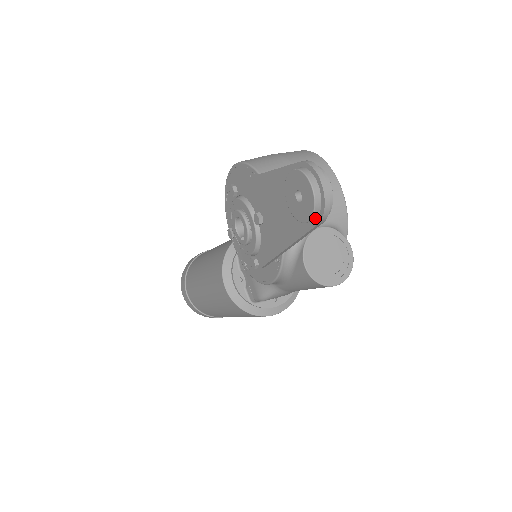
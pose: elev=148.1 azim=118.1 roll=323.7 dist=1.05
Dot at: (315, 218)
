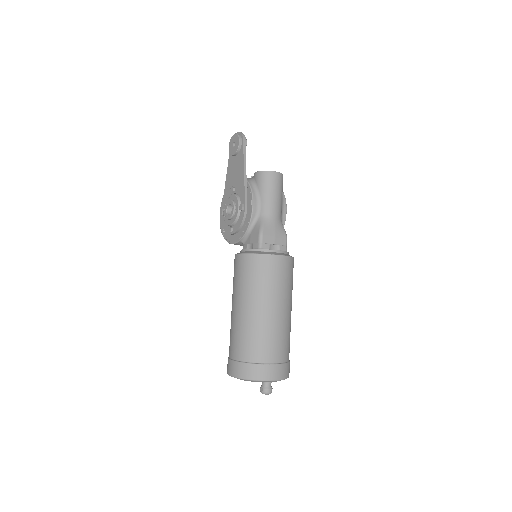
Dot at: (241, 139)
